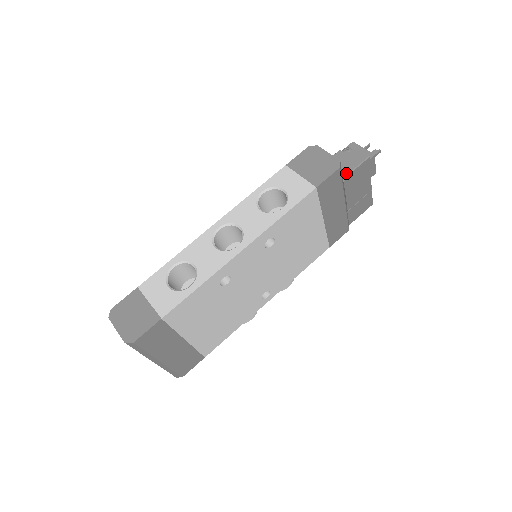
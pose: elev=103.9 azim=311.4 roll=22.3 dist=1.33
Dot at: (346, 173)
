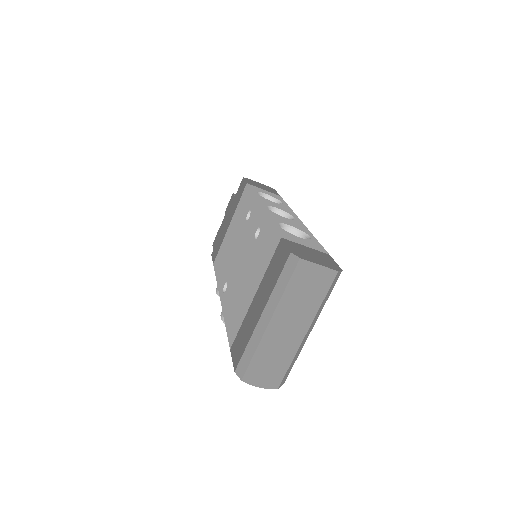
Dot at: occluded
